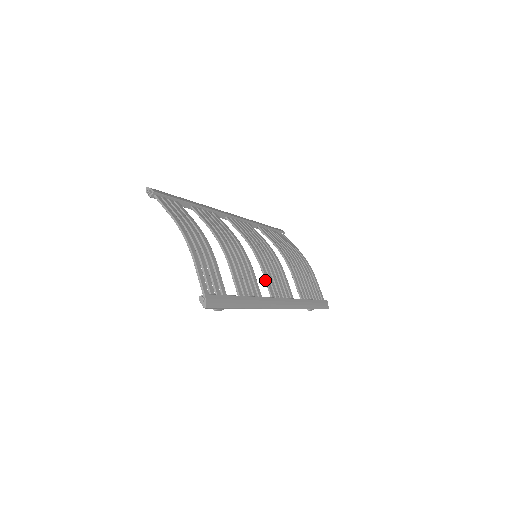
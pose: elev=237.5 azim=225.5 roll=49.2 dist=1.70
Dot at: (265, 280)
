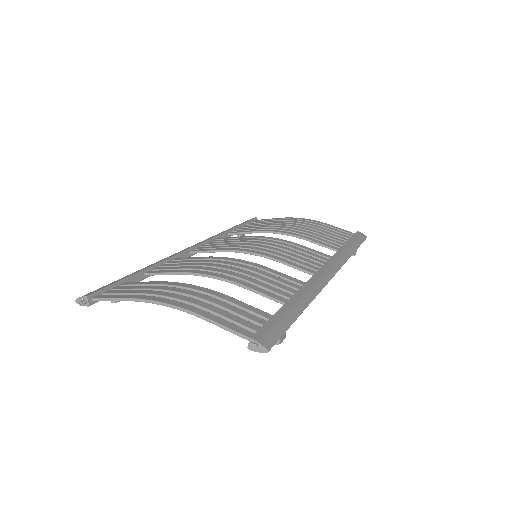
Dot at: (289, 266)
